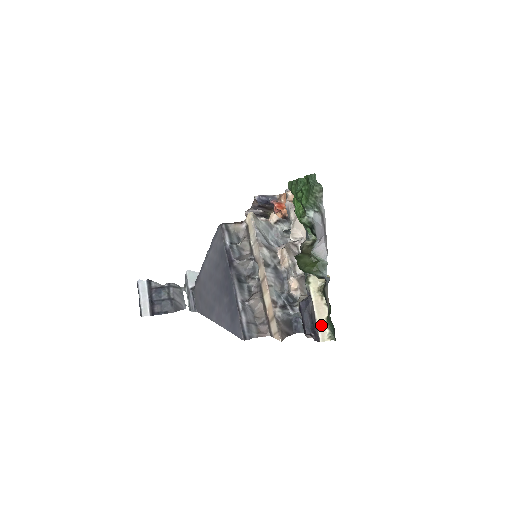
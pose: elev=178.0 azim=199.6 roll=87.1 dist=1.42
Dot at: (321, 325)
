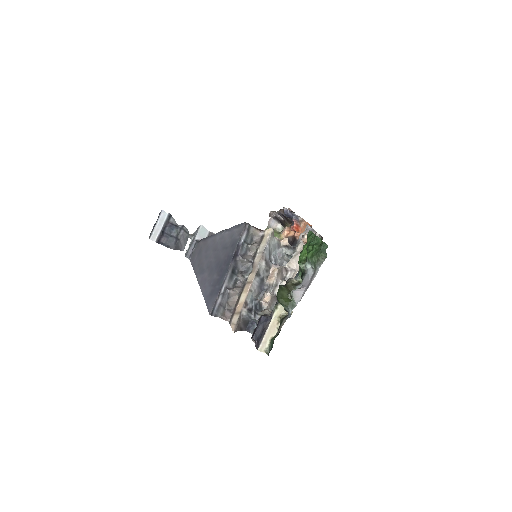
Dot at: (266, 340)
